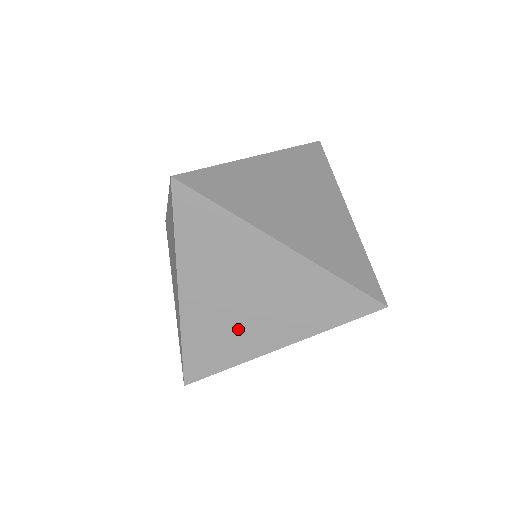
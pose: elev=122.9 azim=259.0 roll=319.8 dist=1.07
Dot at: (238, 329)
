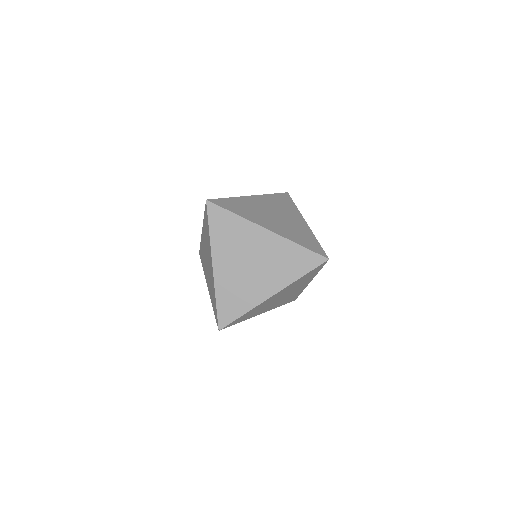
Dot at: (248, 286)
